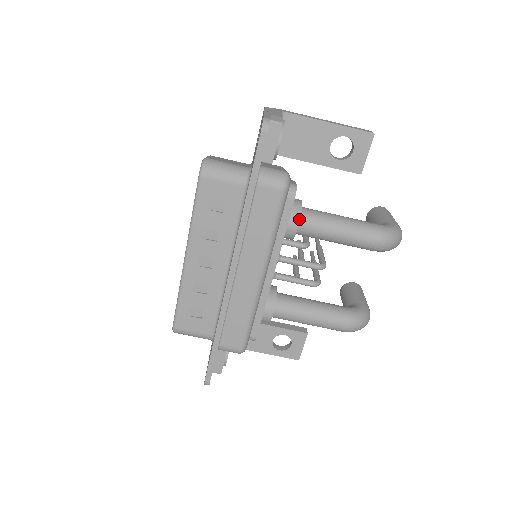
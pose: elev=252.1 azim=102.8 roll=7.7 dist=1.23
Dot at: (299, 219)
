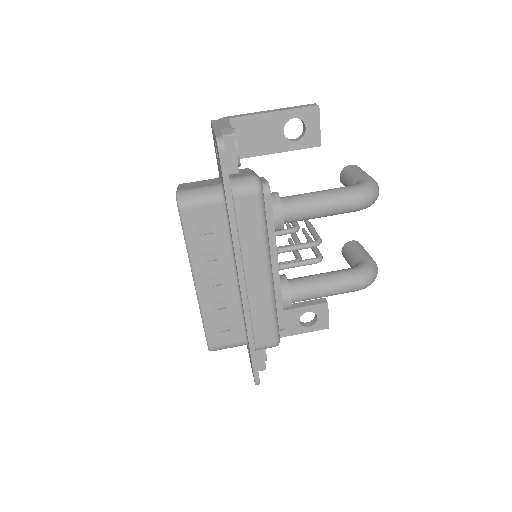
Dot at: (282, 211)
